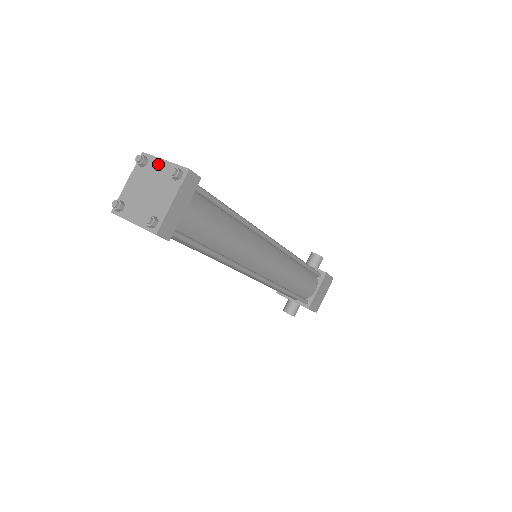
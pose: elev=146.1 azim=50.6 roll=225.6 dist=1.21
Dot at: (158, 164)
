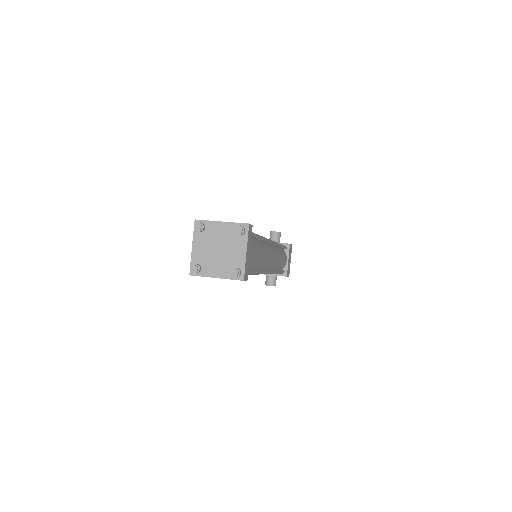
Dot at: (217, 226)
